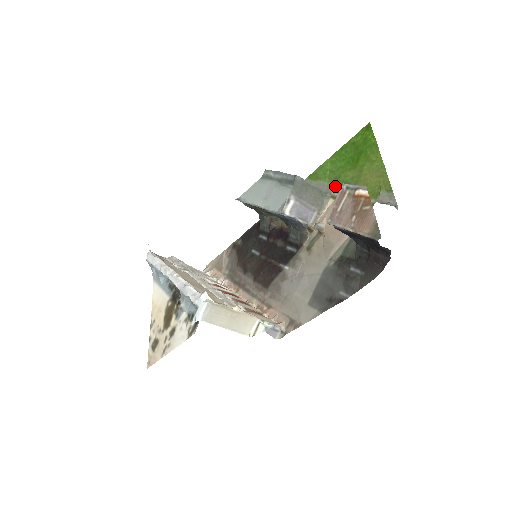
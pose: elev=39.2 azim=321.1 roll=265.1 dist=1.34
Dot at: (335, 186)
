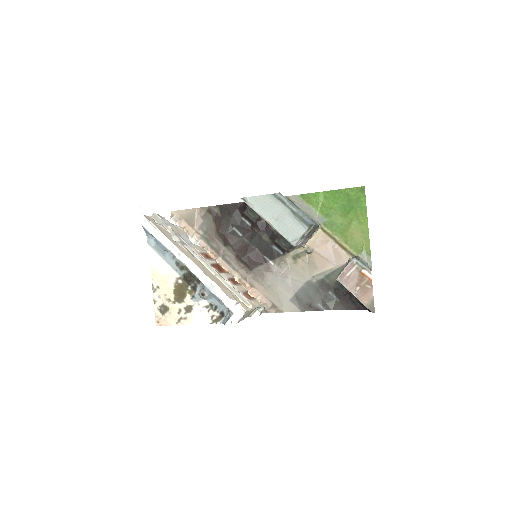
Dot at: (326, 222)
